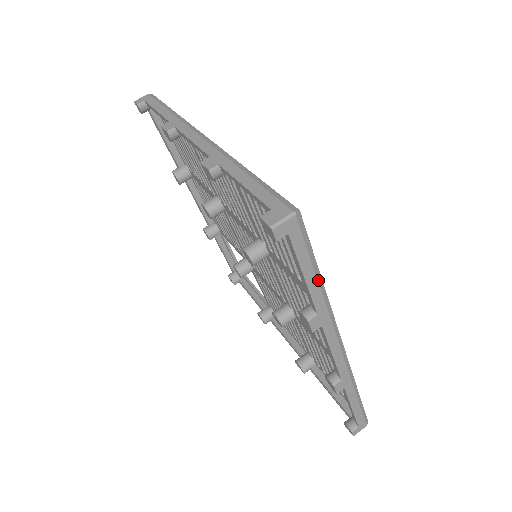
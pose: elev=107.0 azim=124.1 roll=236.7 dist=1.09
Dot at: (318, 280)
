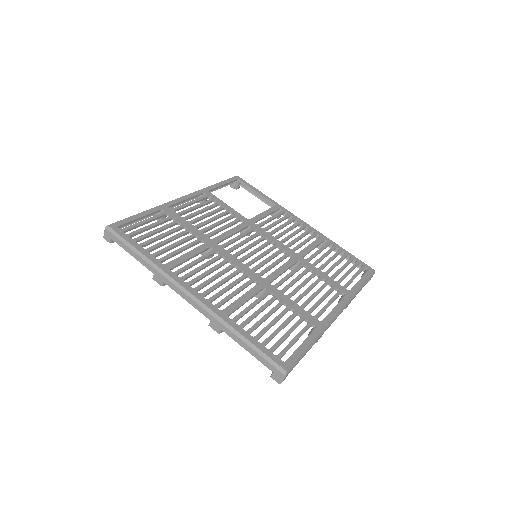
Dot at: occluded
